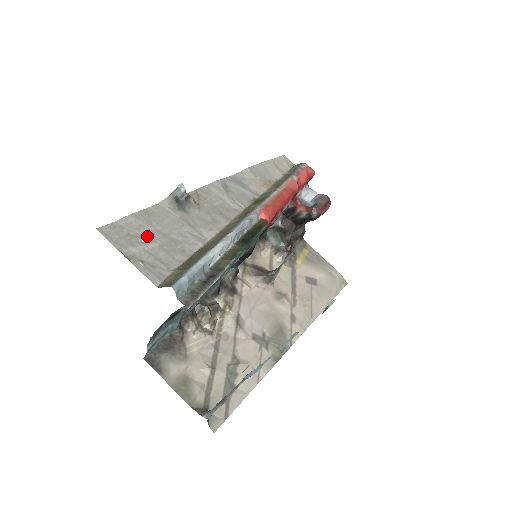
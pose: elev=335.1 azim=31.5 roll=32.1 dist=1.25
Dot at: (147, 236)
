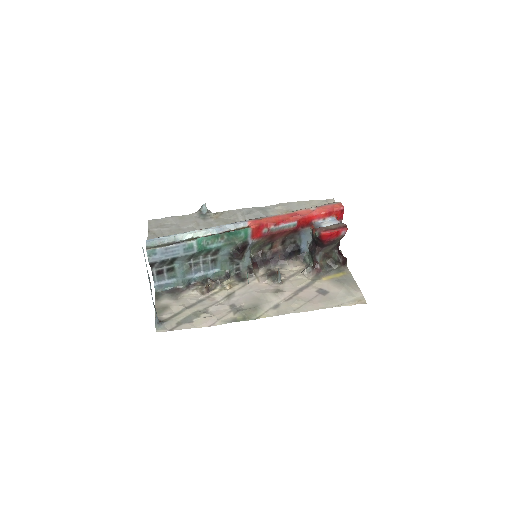
Dot at: (168, 225)
